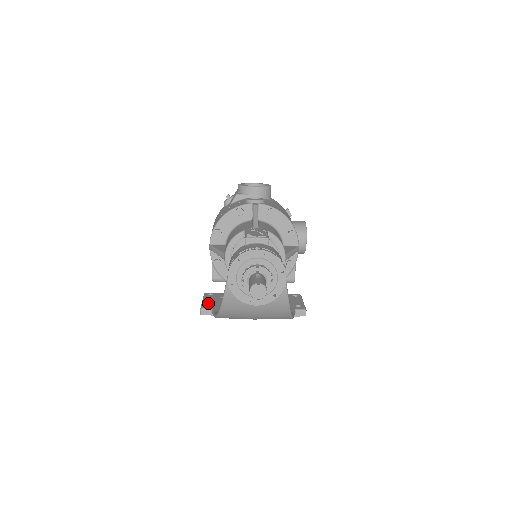
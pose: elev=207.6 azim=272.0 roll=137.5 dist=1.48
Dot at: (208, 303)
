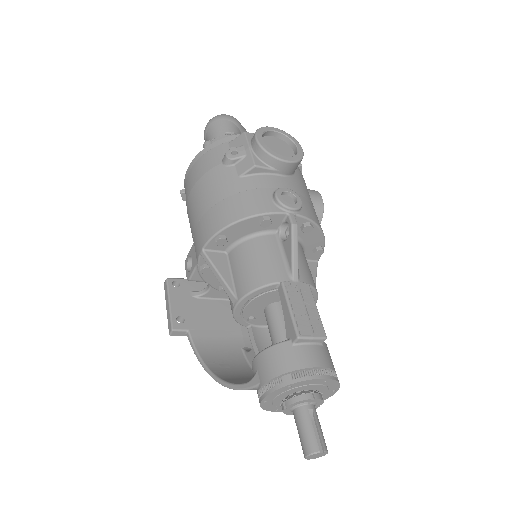
Dot at: (179, 314)
